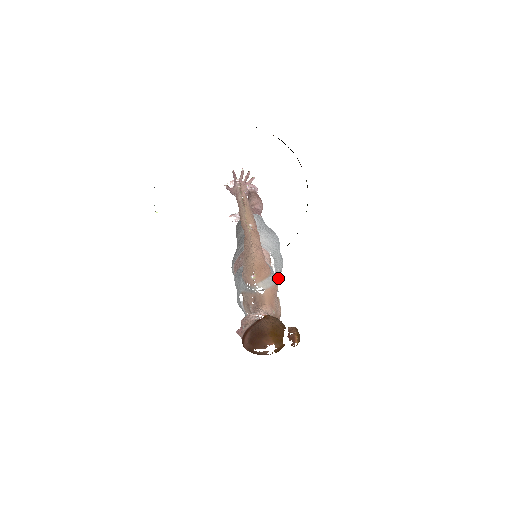
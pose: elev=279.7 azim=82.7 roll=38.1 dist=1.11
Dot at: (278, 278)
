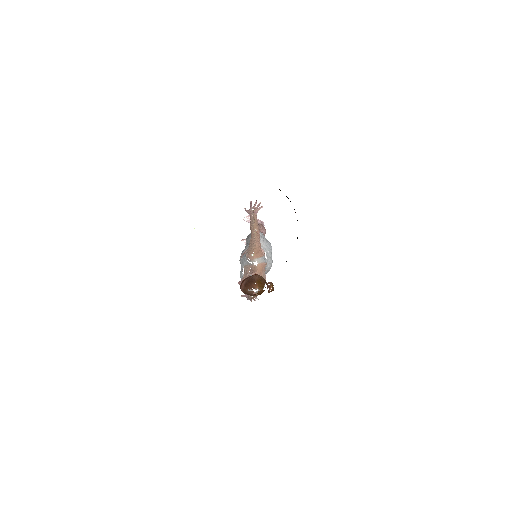
Dot at: (268, 271)
